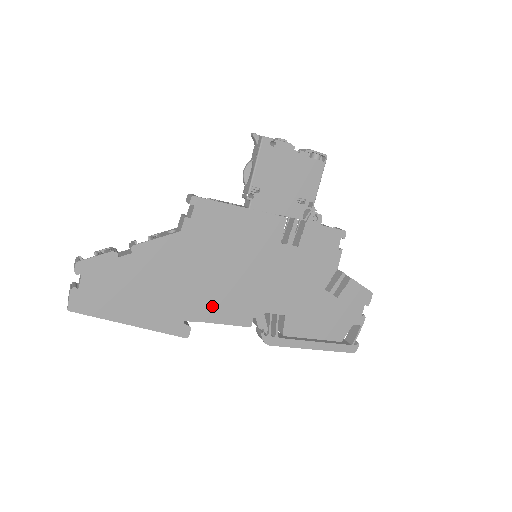
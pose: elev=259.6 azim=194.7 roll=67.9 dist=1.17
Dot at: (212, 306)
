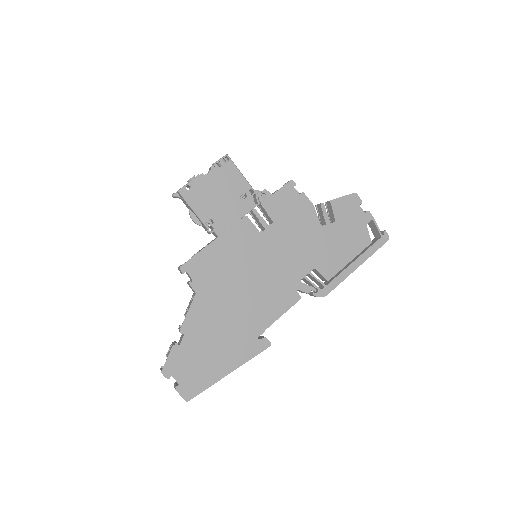
Dot at: (264, 312)
